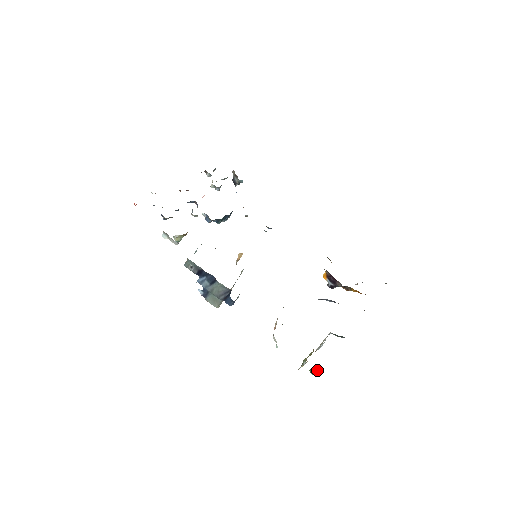
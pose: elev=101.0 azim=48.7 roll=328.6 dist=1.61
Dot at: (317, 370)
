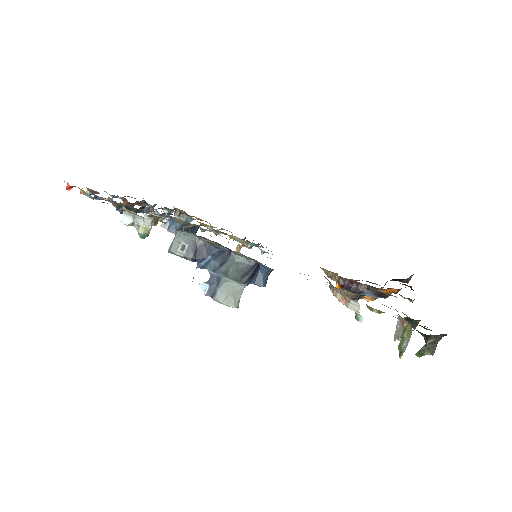
Dot at: (432, 338)
